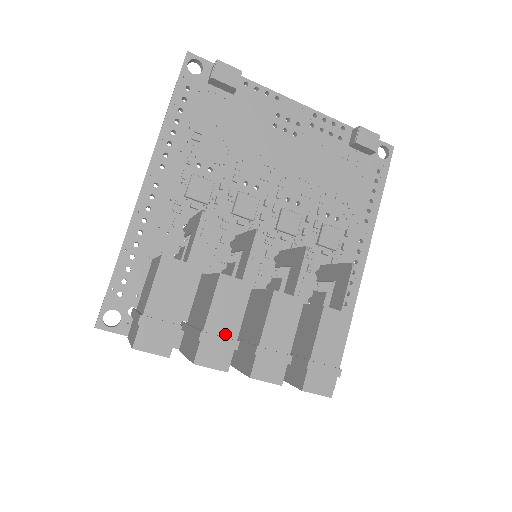
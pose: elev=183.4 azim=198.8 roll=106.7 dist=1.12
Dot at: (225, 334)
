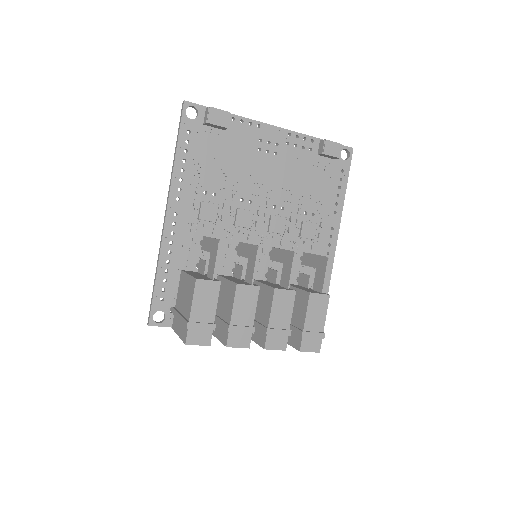
Dot at: (245, 324)
